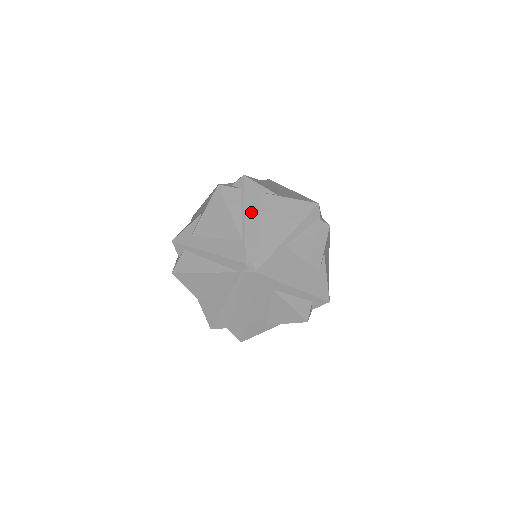
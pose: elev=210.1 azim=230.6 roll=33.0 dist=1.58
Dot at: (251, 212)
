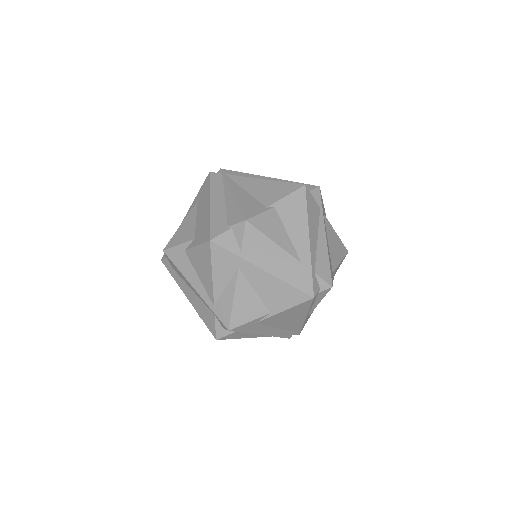
Dot at: (263, 331)
